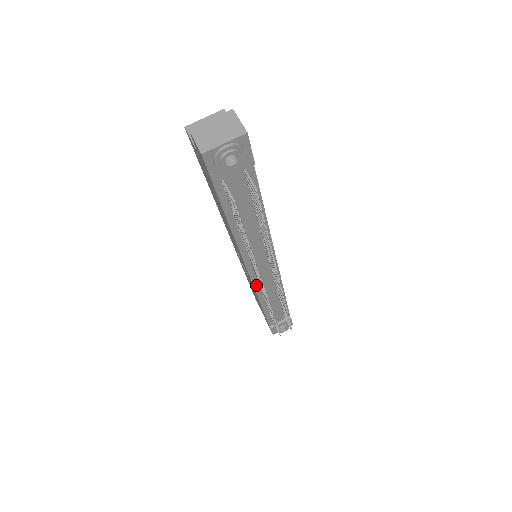
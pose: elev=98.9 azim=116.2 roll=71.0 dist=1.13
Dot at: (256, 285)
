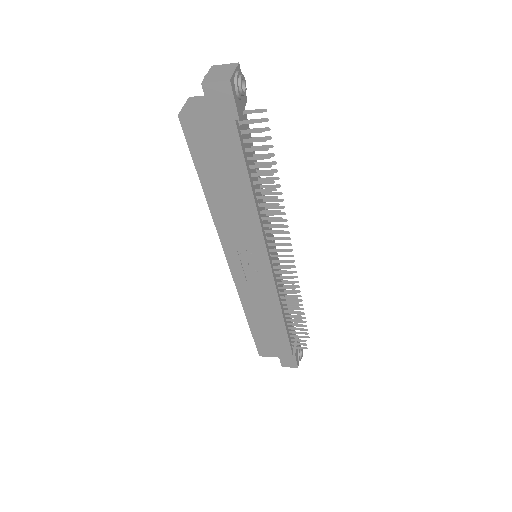
Dot at: (275, 280)
